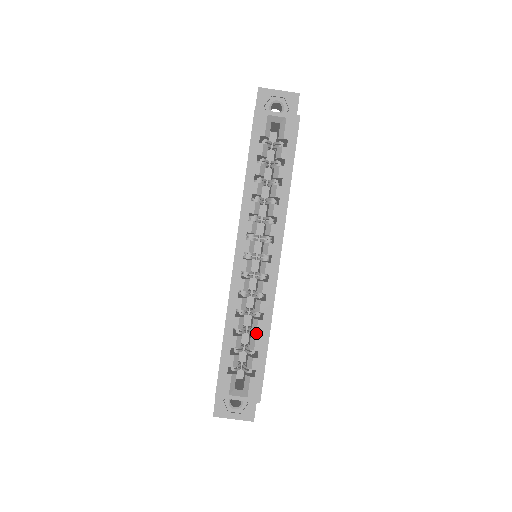
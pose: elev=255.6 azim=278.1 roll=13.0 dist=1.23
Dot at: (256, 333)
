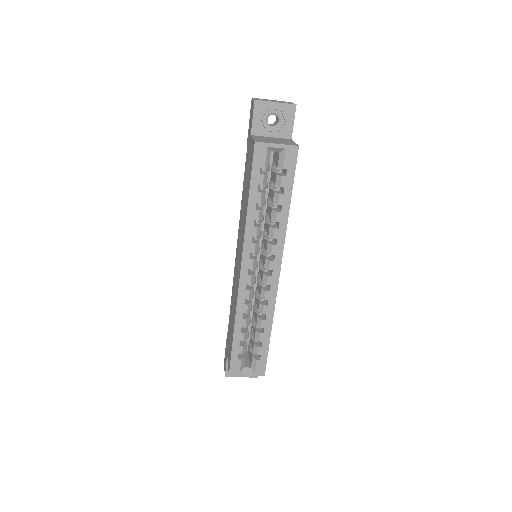
Dot at: occluded
